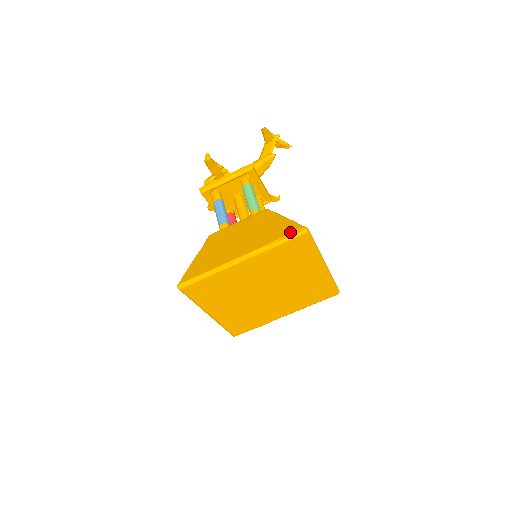
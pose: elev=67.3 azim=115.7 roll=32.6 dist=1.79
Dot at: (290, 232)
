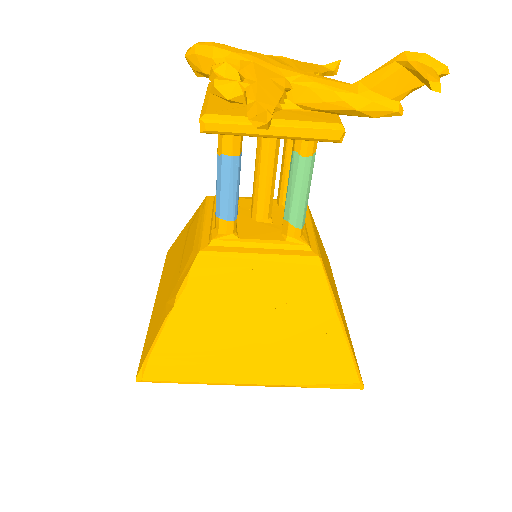
Dot at: (339, 382)
